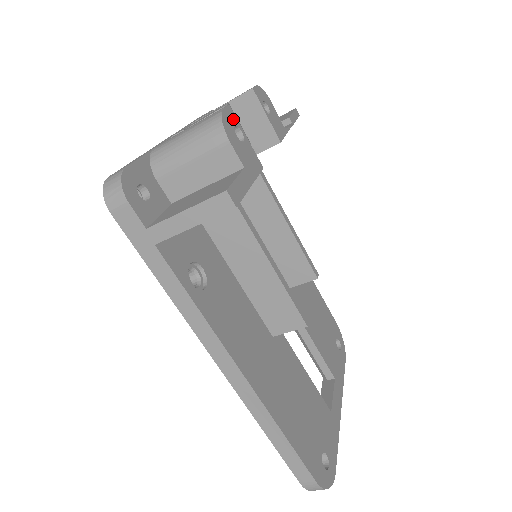
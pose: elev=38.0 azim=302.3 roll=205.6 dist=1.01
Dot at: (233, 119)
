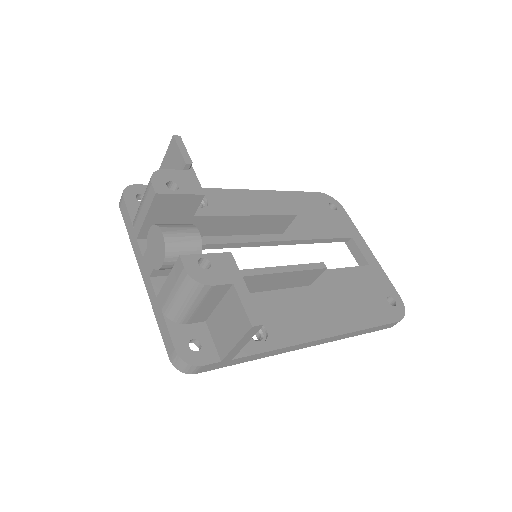
Dot at: (192, 261)
